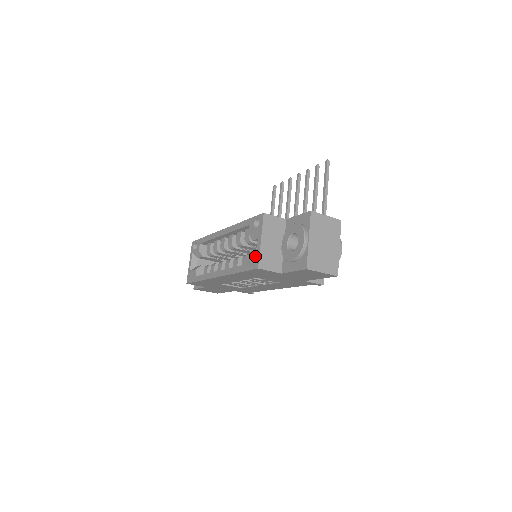
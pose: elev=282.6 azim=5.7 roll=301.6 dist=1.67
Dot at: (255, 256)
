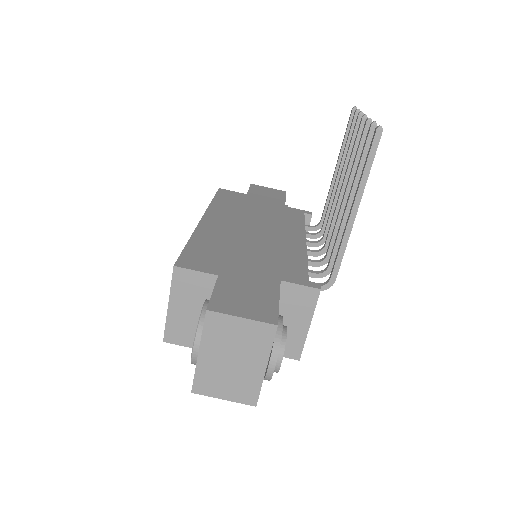
Dot at: occluded
